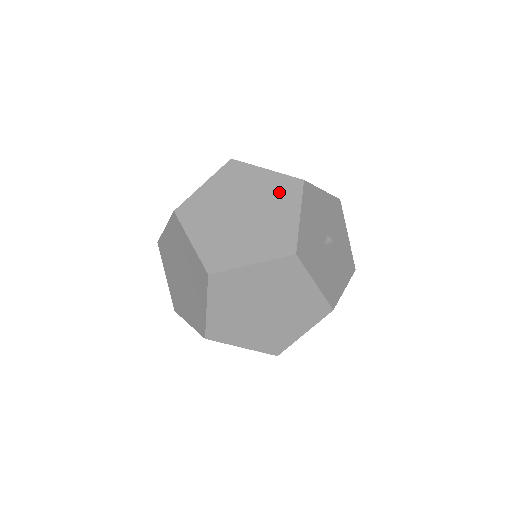
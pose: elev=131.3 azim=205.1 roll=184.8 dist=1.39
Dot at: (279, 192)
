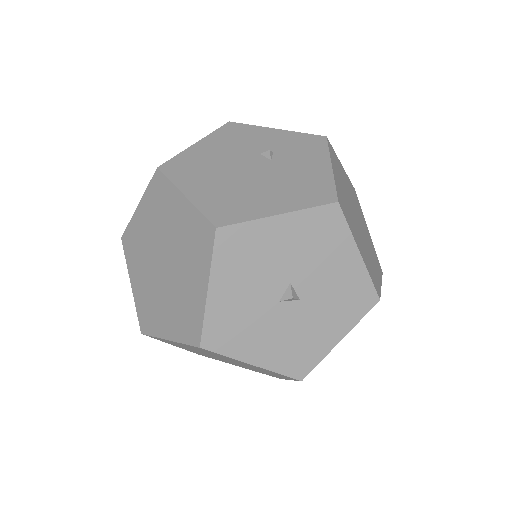
Dot at: (192, 242)
